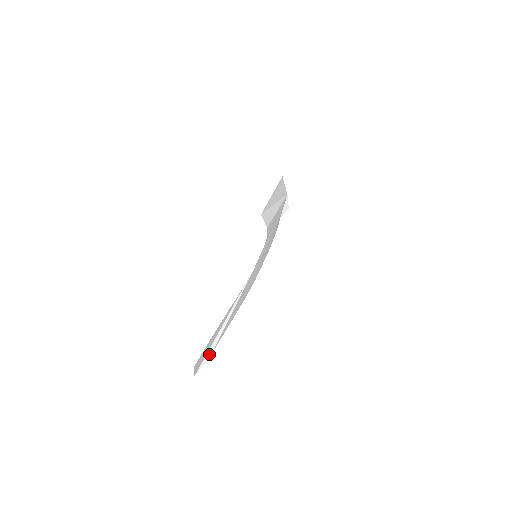
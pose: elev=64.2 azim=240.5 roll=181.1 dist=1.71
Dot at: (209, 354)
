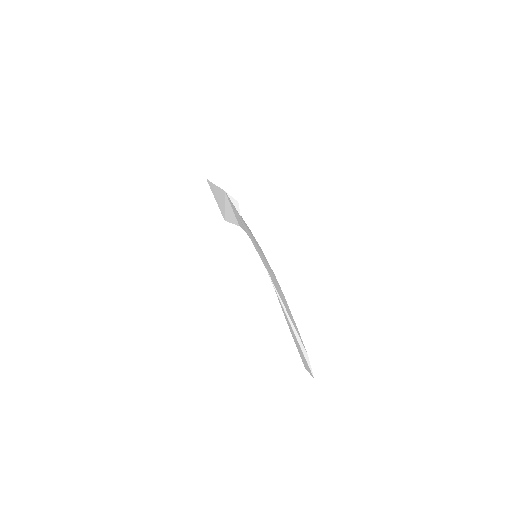
Dot at: (305, 353)
